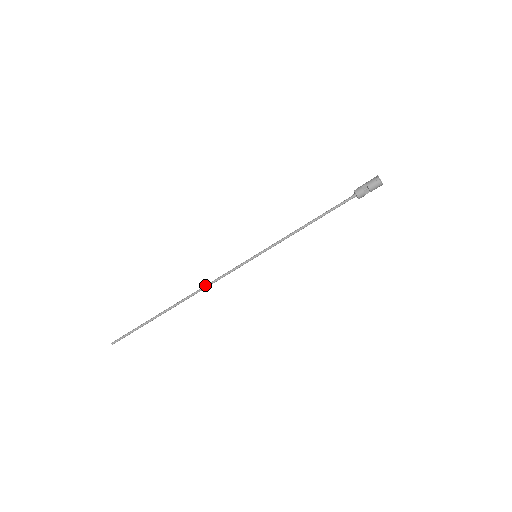
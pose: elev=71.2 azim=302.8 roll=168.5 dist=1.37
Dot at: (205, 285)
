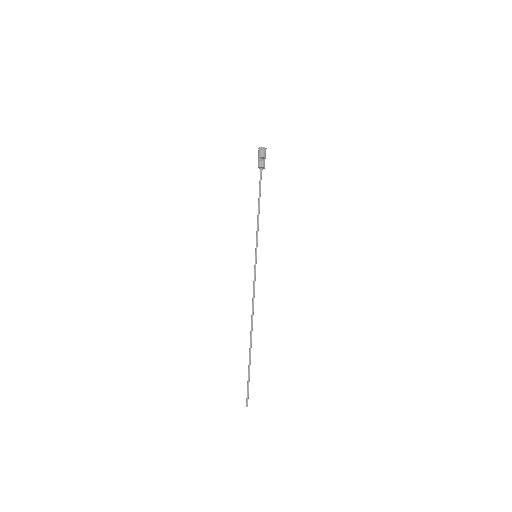
Dot at: (252, 305)
